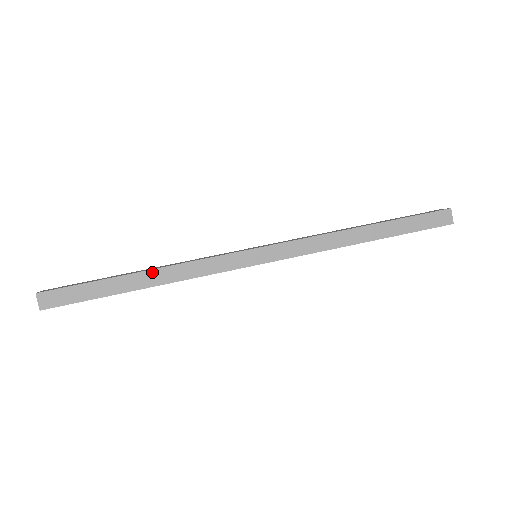
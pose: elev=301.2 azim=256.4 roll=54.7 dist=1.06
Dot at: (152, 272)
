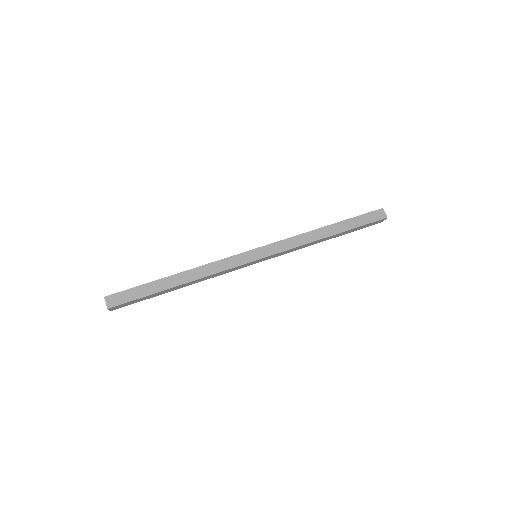
Dot at: (185, 273)
